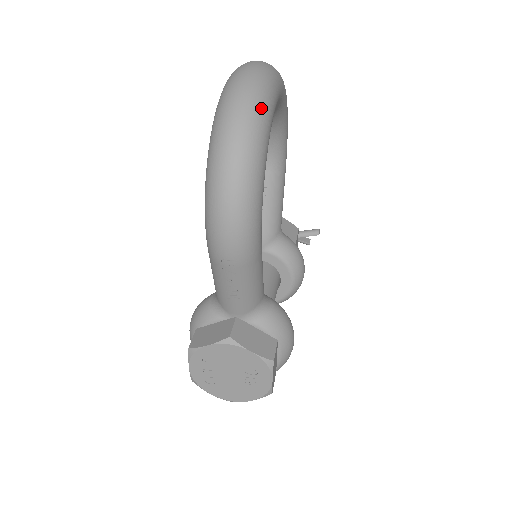
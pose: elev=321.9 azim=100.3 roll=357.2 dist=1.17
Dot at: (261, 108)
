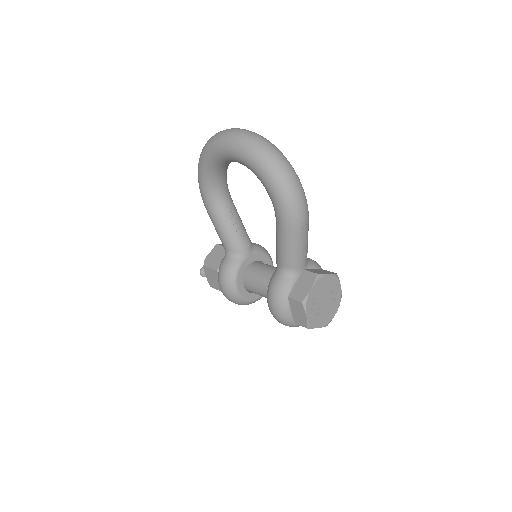
Dot at: (268, 140)
